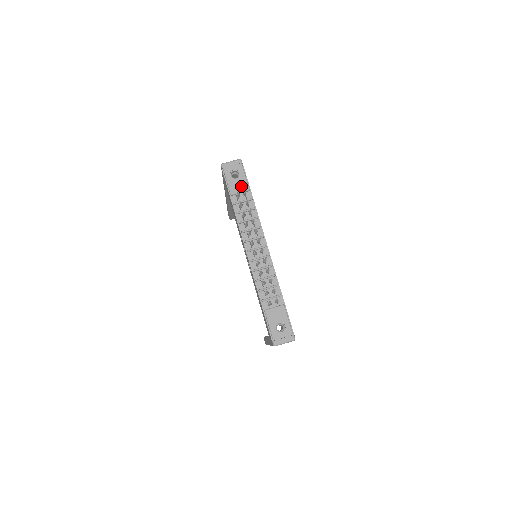
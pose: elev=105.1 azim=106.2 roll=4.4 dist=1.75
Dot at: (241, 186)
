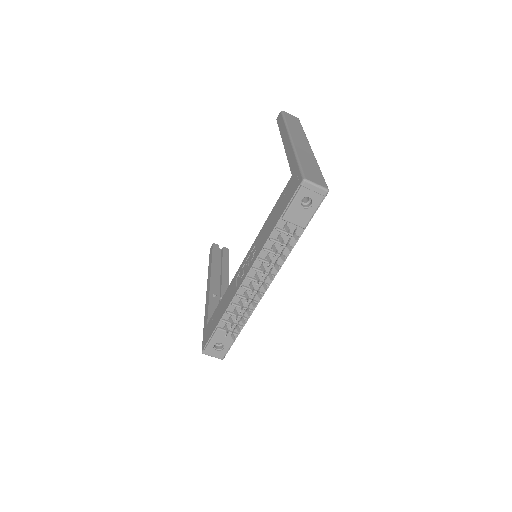
Dot at: (300, 219)
